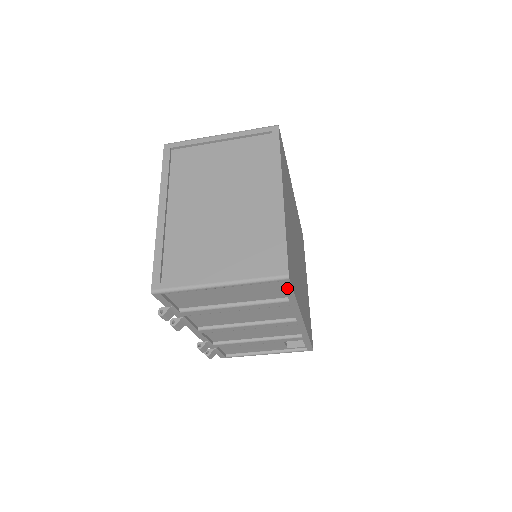
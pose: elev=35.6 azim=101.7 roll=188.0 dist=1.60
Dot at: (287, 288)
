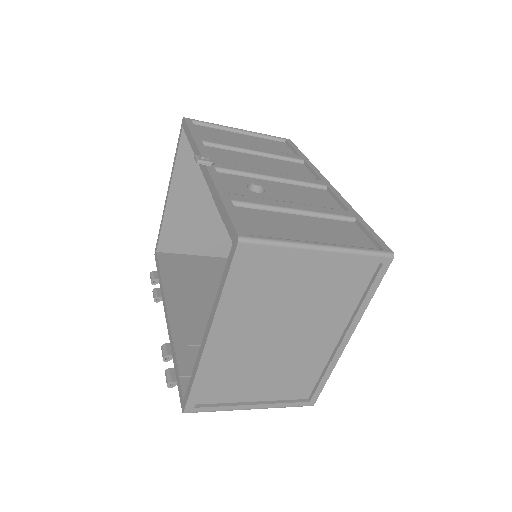
Dot at: occluded
